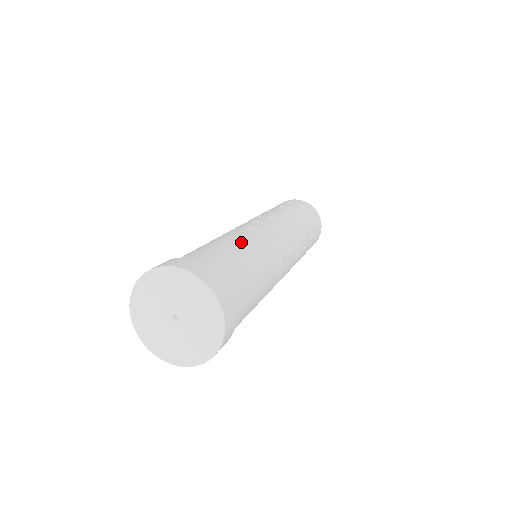
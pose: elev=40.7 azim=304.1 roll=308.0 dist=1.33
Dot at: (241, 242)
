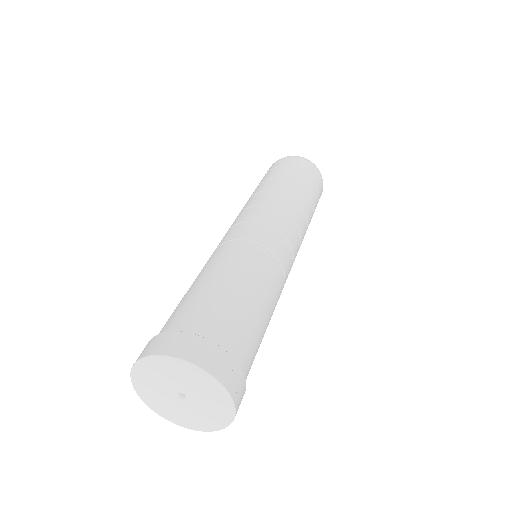
Dot at: (246, 277)
